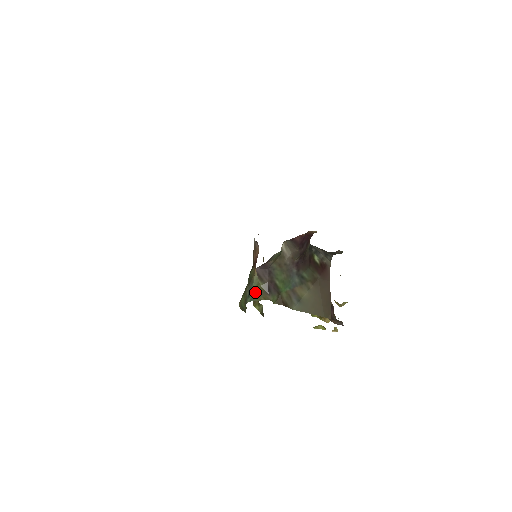
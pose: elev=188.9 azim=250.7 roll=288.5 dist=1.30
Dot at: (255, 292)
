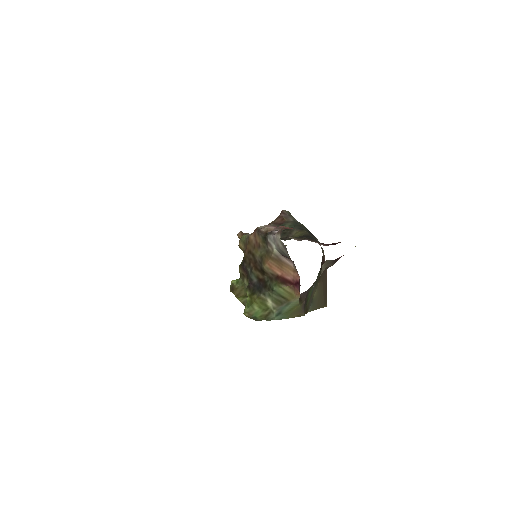
Dot at: (289, 312)
